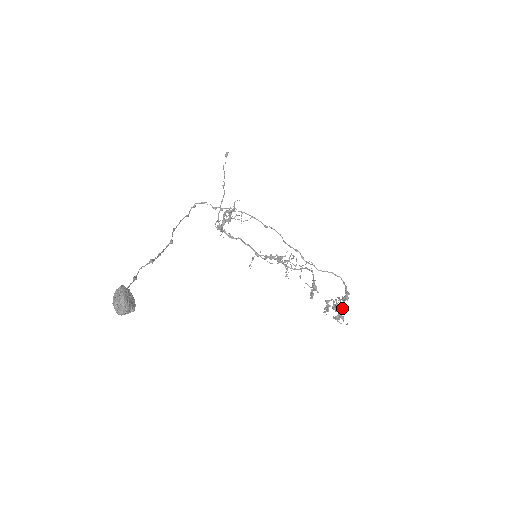
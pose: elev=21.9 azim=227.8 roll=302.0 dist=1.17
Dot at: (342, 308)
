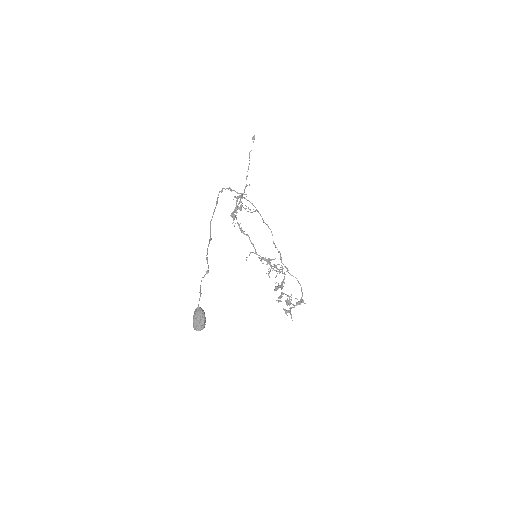
Dot at: occluded
